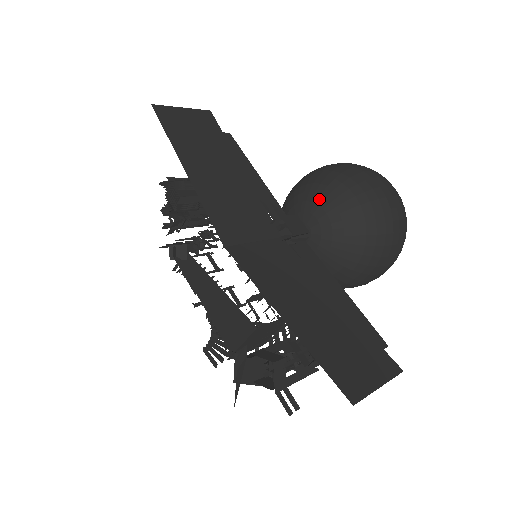
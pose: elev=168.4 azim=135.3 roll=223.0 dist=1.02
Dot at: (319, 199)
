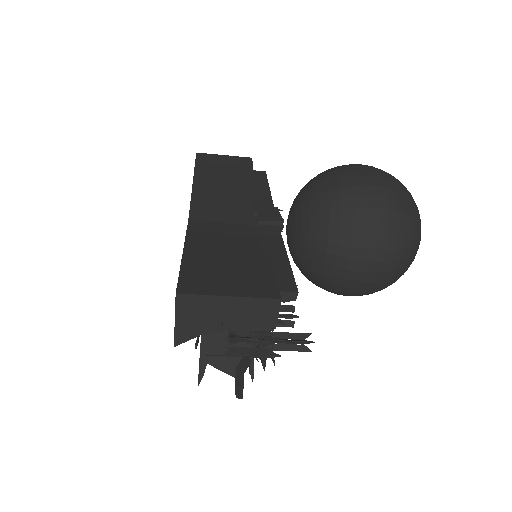
Dot at: (300, 192)
